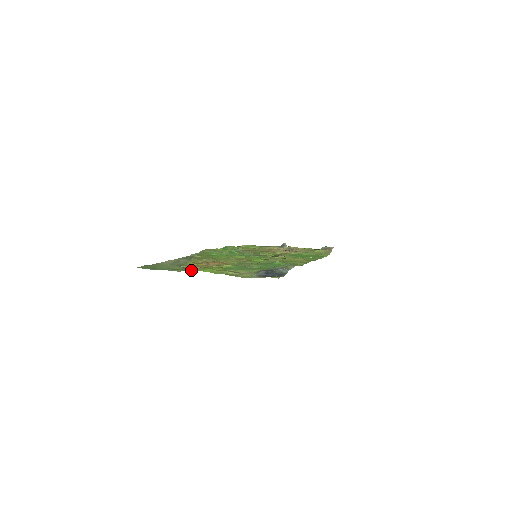
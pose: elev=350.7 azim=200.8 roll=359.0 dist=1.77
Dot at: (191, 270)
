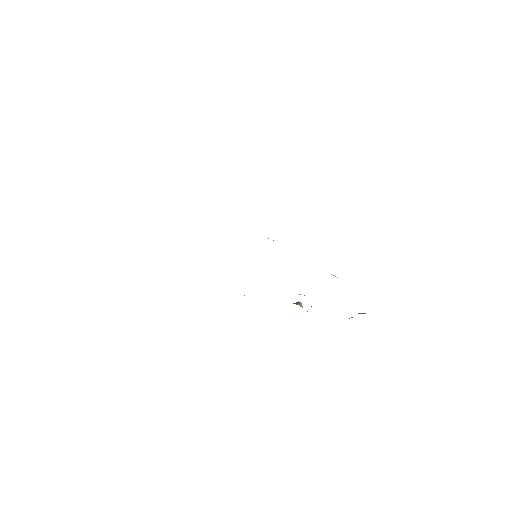
Dot at: occluded
